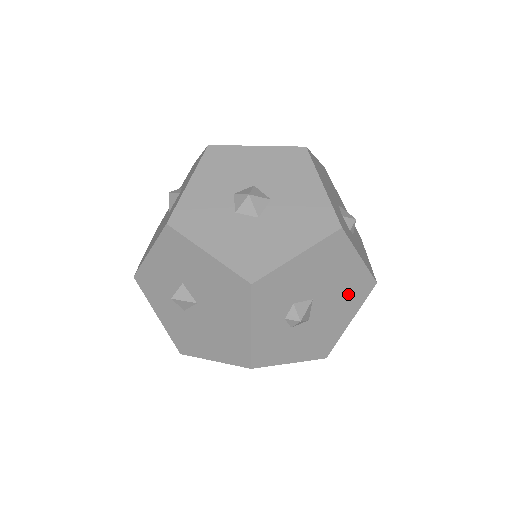
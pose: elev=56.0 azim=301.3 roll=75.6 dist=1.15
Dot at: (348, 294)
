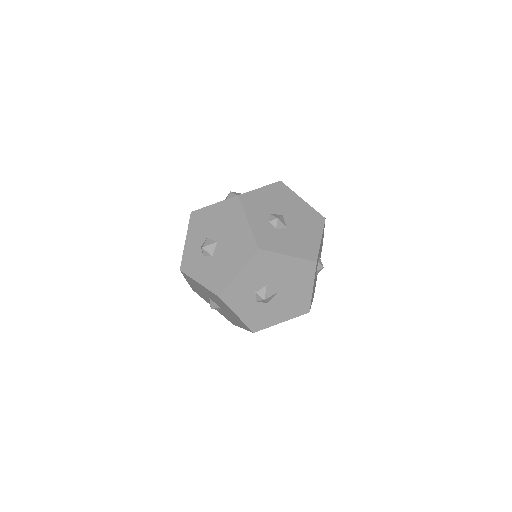
Dot at: (307, 220)
